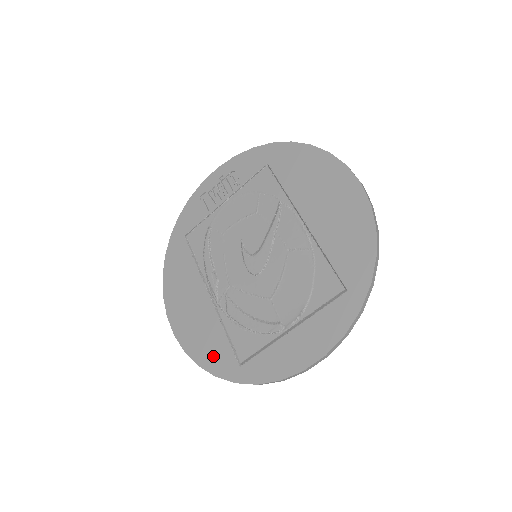
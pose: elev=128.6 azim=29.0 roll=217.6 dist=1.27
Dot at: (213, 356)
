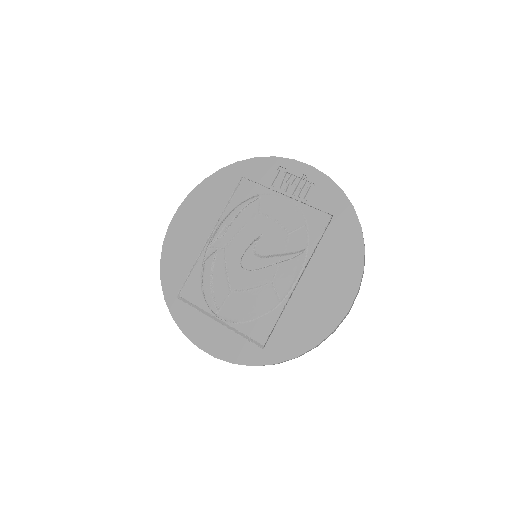
Dot at: (172, 271)
